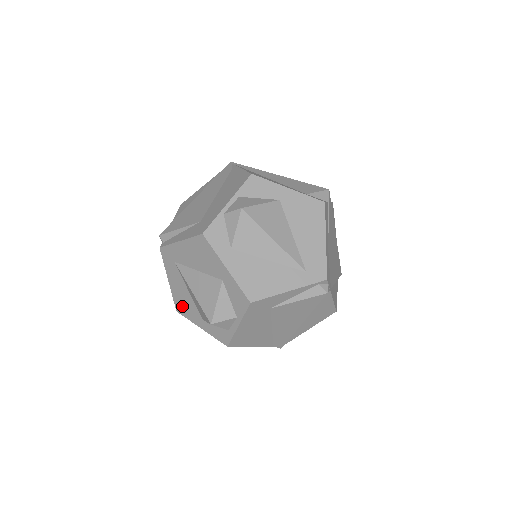
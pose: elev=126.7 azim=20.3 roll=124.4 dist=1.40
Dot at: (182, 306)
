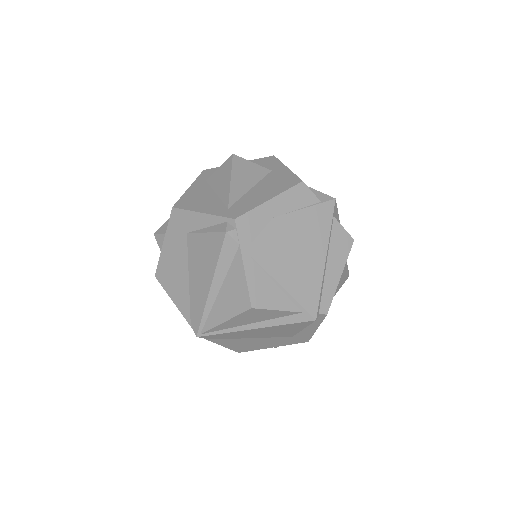
Dot at: occluded
